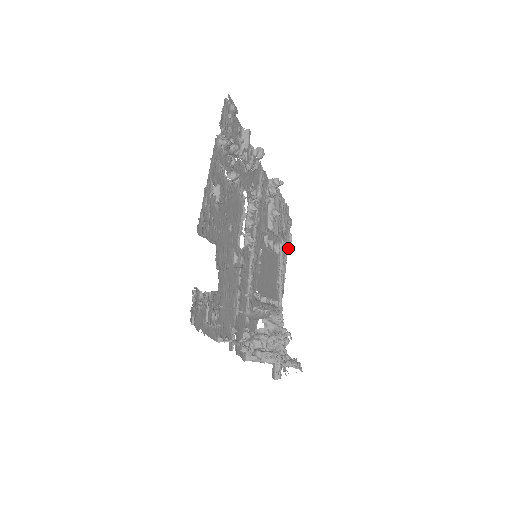
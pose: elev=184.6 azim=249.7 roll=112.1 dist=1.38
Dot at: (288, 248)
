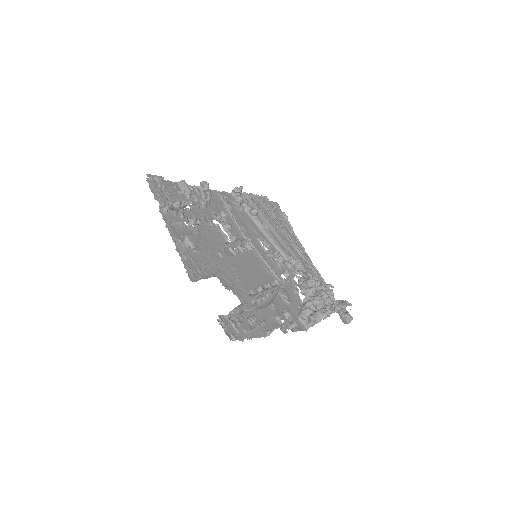
Dot at: (289, 224)
